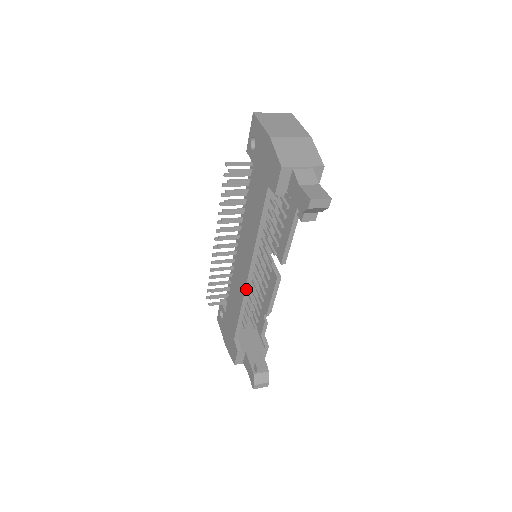
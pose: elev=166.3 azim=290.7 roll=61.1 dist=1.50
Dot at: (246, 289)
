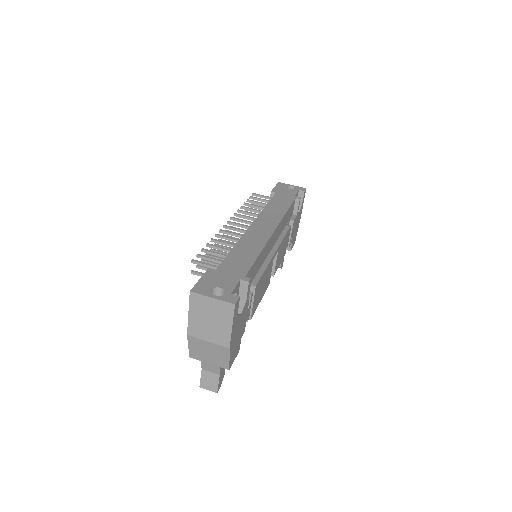
Dot at: occluded
